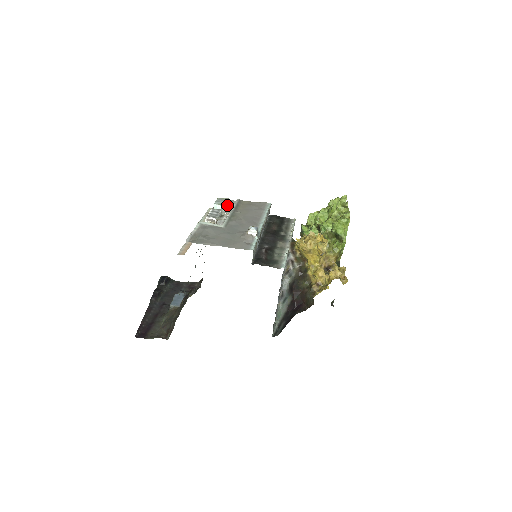
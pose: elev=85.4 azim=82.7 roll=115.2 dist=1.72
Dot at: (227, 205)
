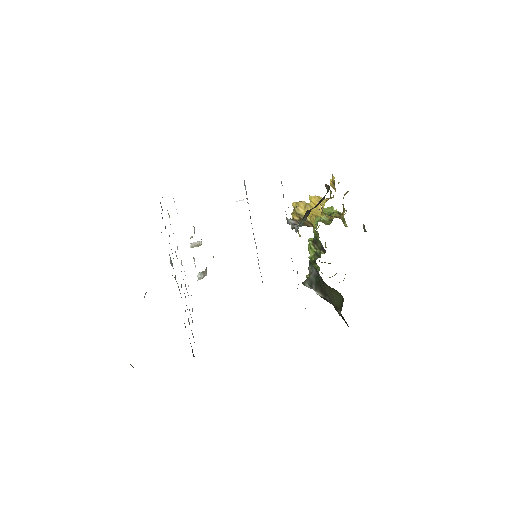
Dot at: occluded
